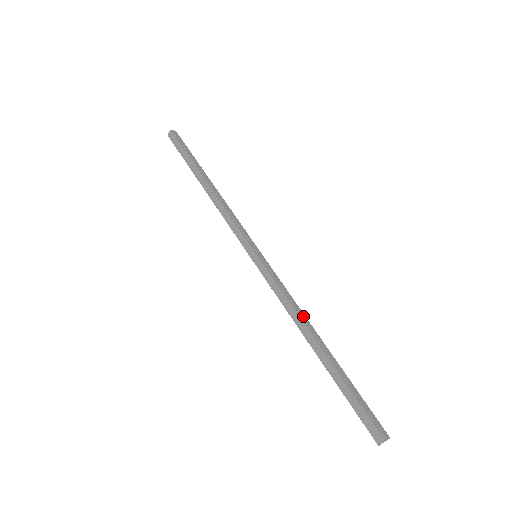
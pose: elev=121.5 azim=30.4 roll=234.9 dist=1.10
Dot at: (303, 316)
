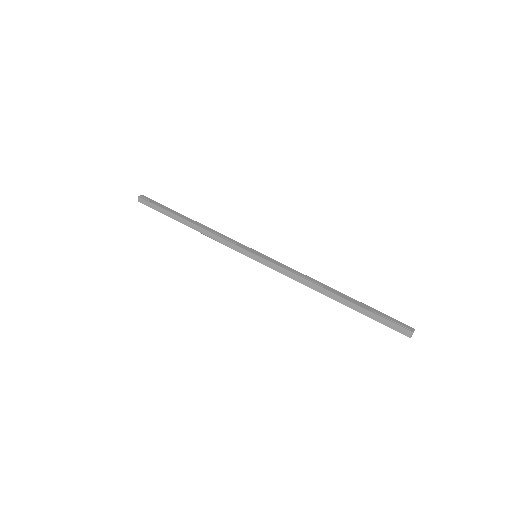
Dot at: (313, 280)
